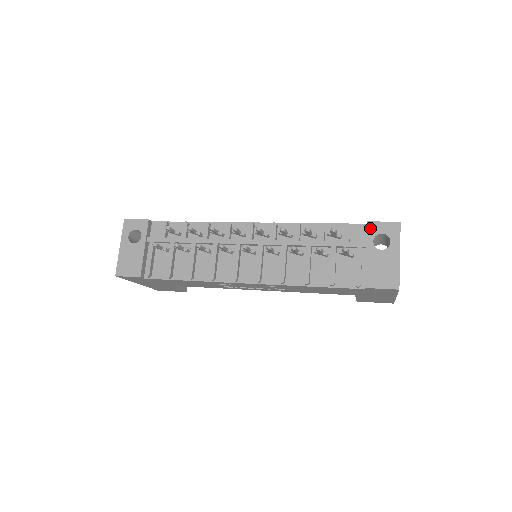
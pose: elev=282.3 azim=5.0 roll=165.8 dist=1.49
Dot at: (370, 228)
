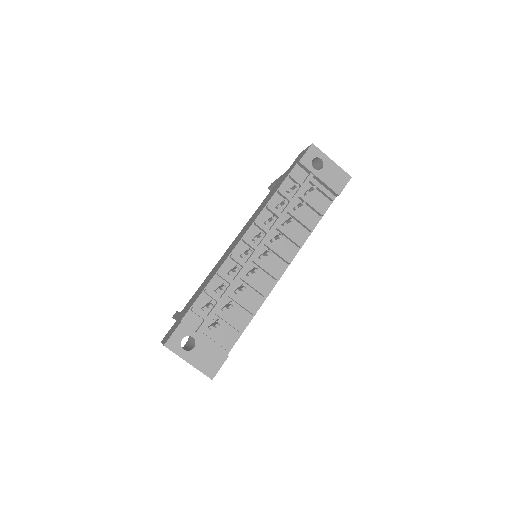
Dot at: (304, 163)
